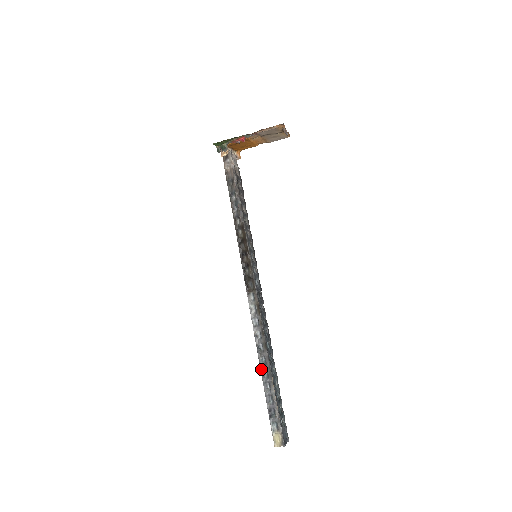
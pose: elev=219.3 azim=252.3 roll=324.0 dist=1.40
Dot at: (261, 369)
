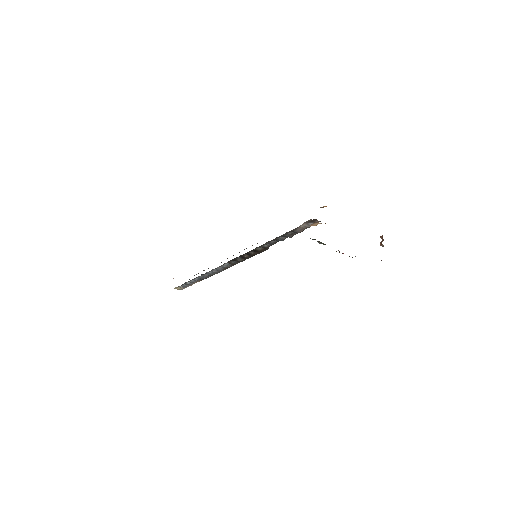
Dot at: occluded
